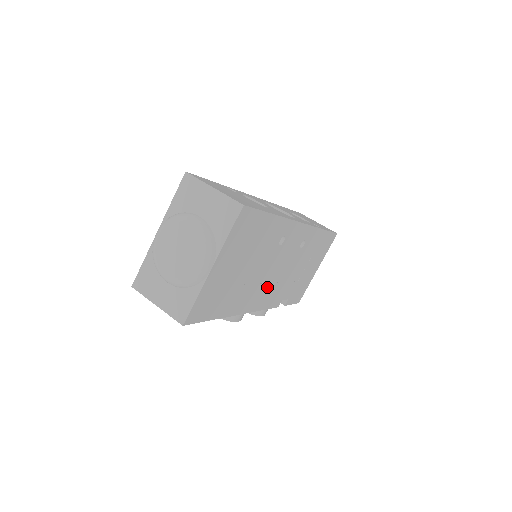
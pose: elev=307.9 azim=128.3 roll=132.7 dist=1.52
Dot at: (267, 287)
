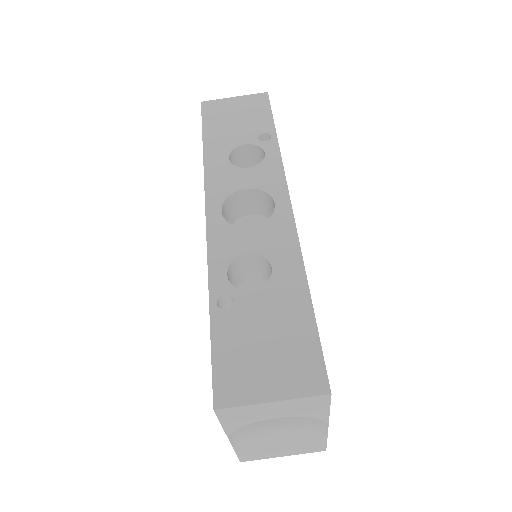
Dot at: occluded
